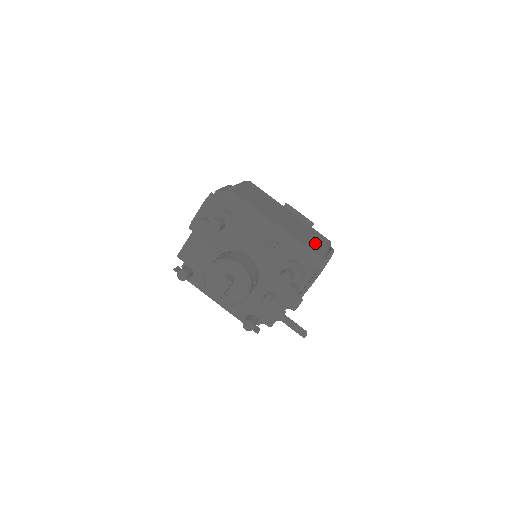
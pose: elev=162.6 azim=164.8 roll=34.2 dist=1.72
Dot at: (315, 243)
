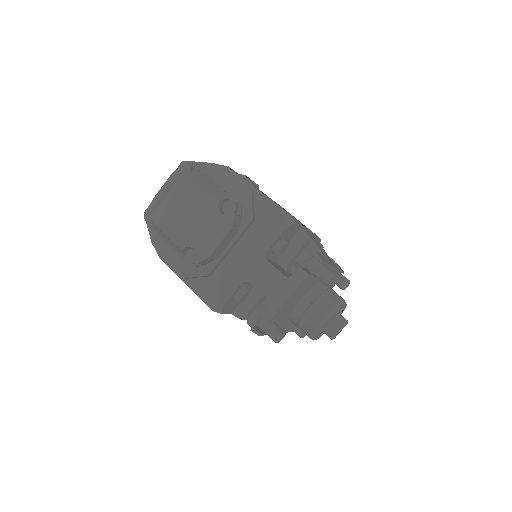
Dot at: occluded
